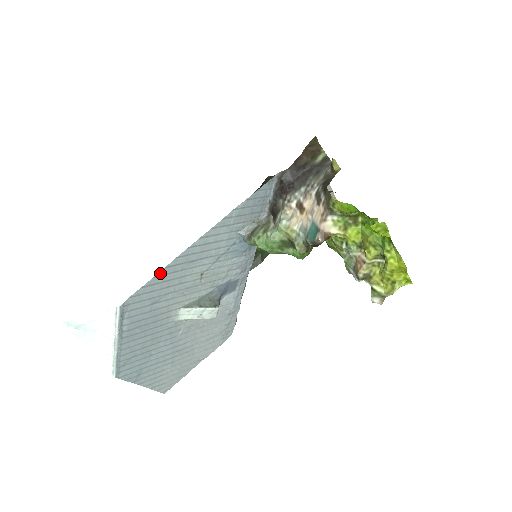
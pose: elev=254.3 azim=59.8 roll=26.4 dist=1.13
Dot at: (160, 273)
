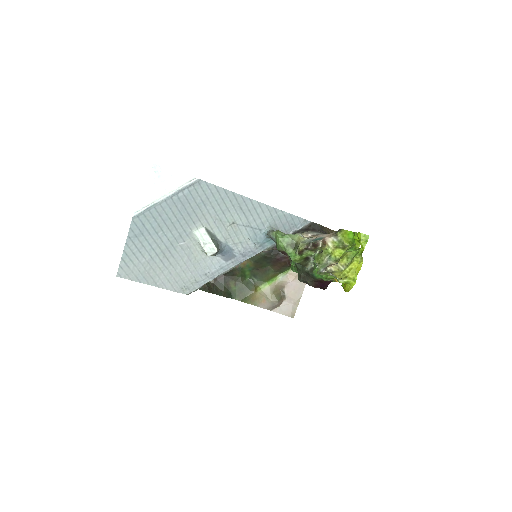
Dot at: (227, 191)
